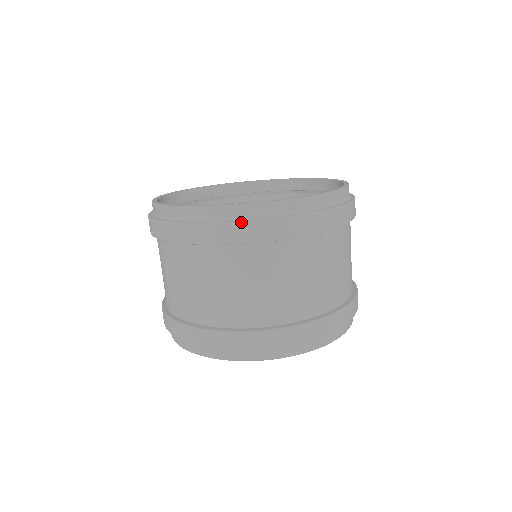
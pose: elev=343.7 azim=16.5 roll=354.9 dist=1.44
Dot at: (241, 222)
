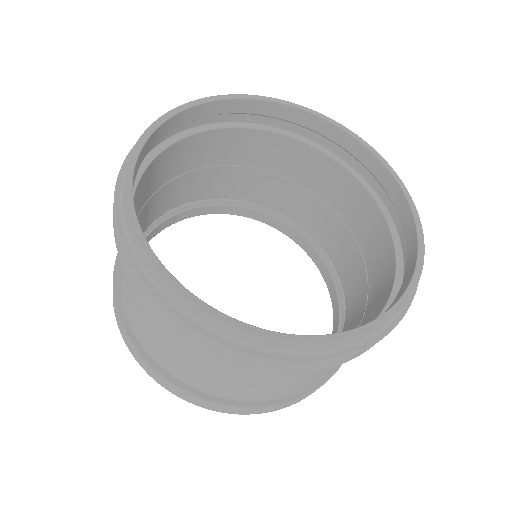
Dot at: (283, 362)
